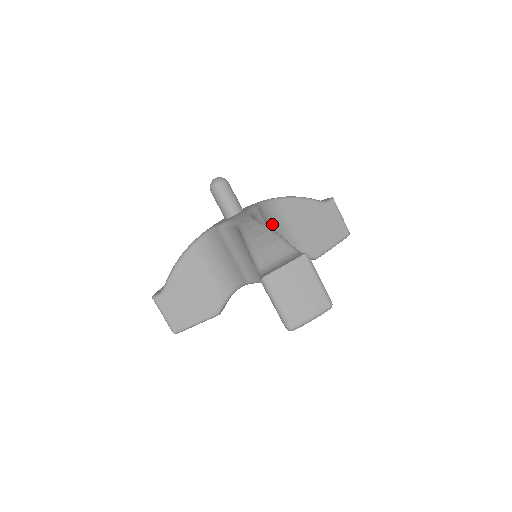
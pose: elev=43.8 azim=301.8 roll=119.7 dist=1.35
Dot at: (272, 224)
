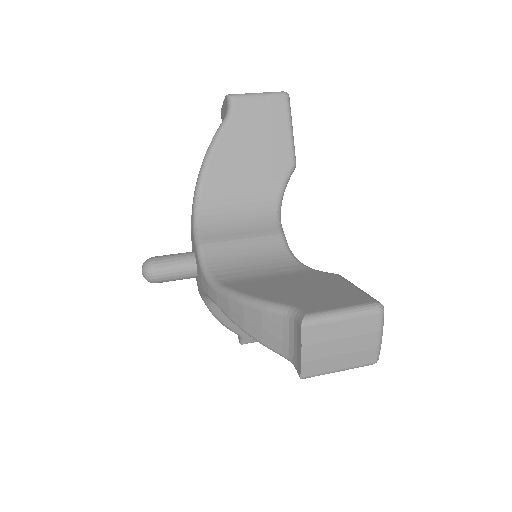
Dot at: (227, 221)
